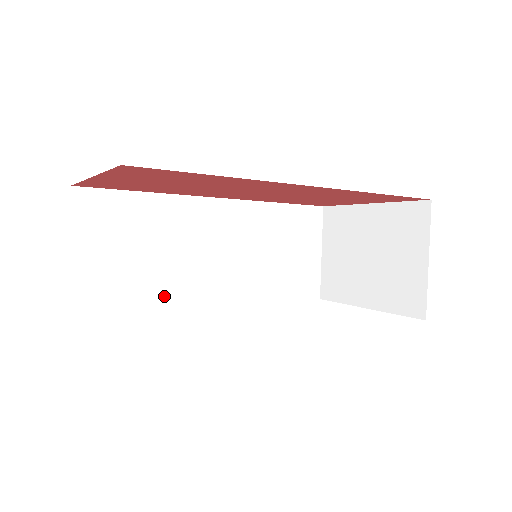
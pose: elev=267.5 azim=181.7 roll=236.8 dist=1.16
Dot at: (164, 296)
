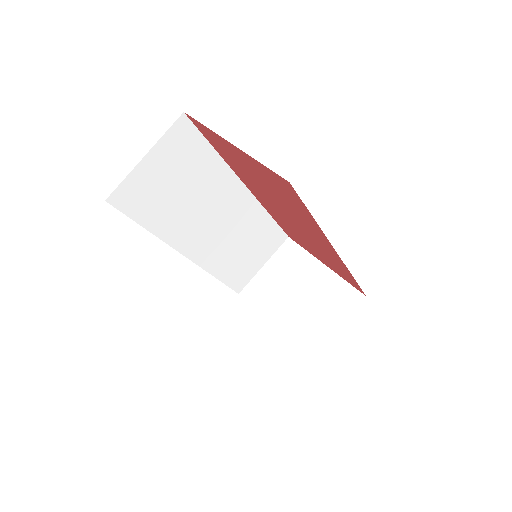
Dot at: (167, 229)
